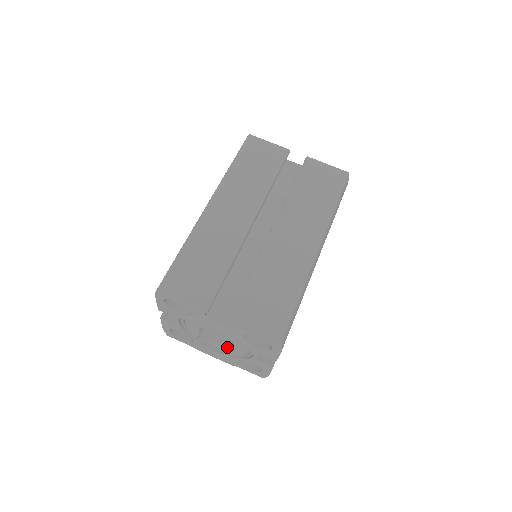
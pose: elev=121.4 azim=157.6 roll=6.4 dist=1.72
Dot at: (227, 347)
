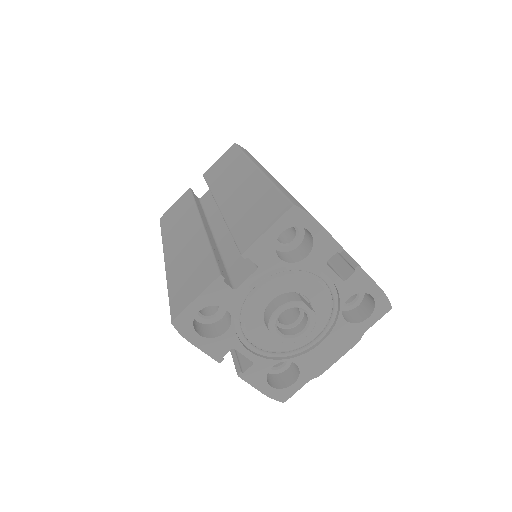
Dot at: (296, 298)
